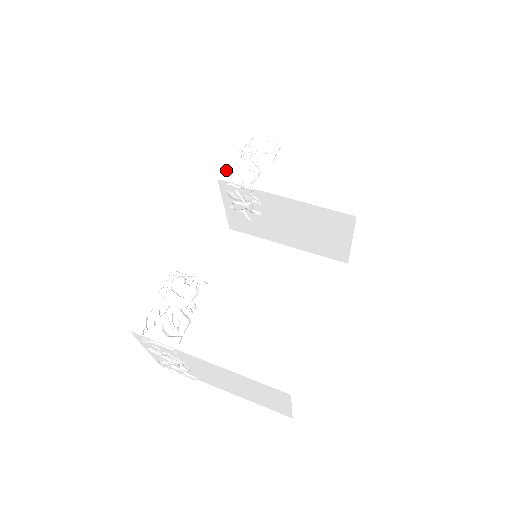
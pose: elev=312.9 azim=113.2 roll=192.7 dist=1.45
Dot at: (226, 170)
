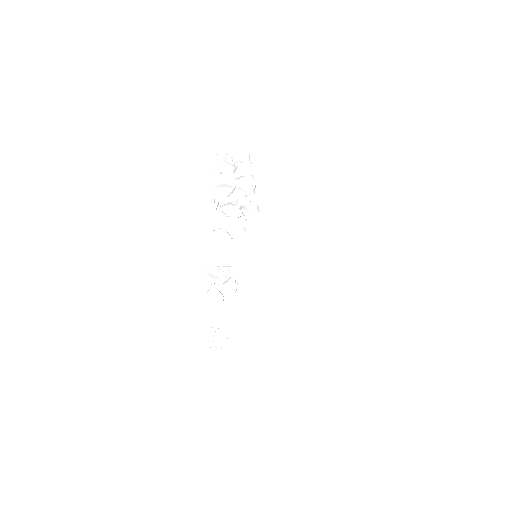
Dot at: occluded
